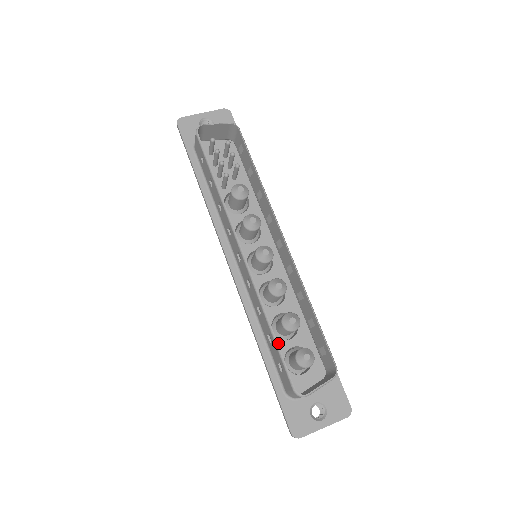
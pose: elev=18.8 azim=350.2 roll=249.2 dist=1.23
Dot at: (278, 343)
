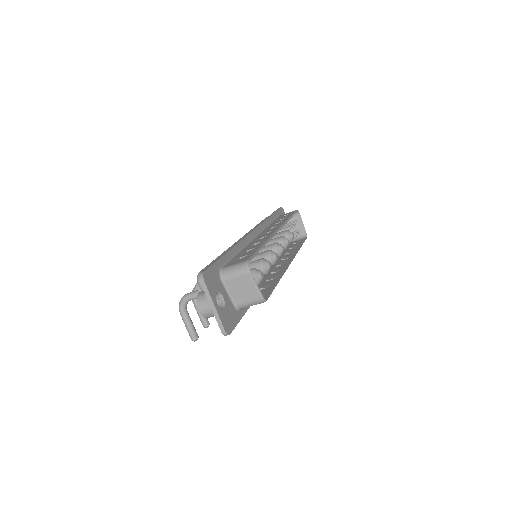
Dot at: occluded
